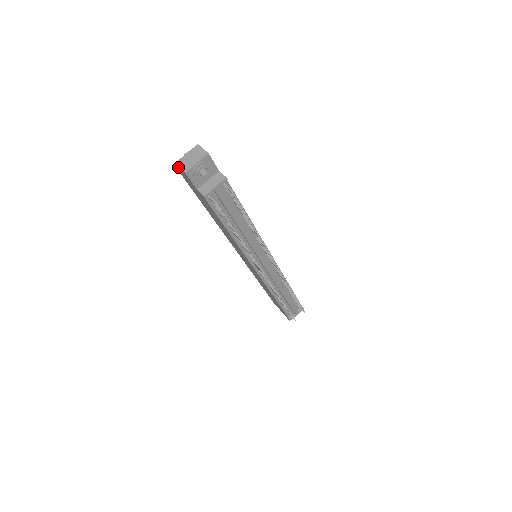
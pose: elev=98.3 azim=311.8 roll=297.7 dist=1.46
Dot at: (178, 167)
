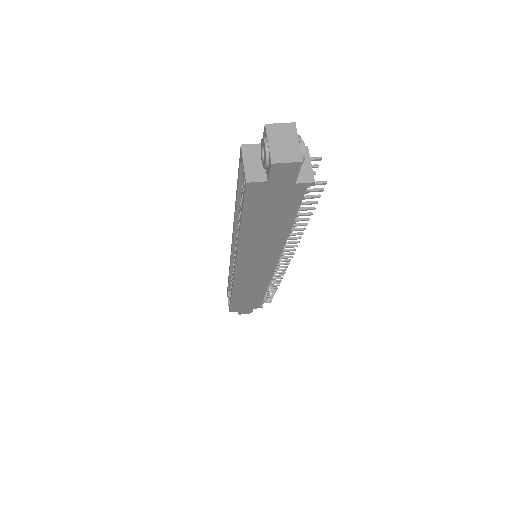
Dot at: (273, 168)
